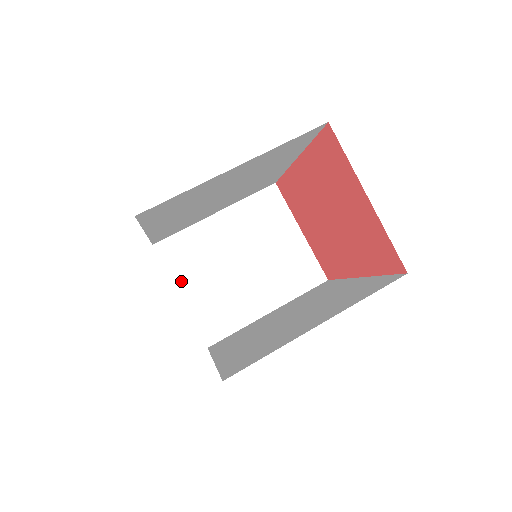
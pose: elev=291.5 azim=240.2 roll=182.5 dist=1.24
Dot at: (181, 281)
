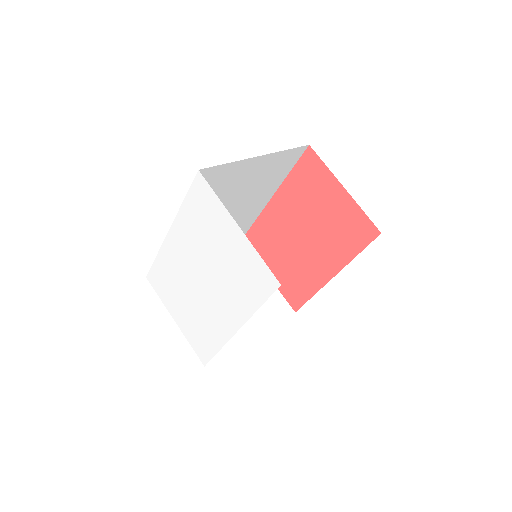
Dot at: occluded
